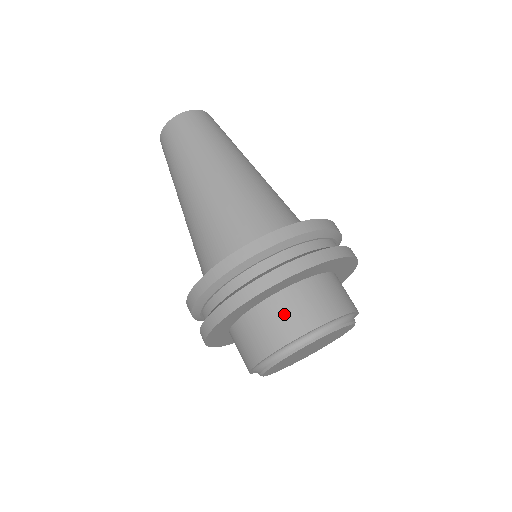
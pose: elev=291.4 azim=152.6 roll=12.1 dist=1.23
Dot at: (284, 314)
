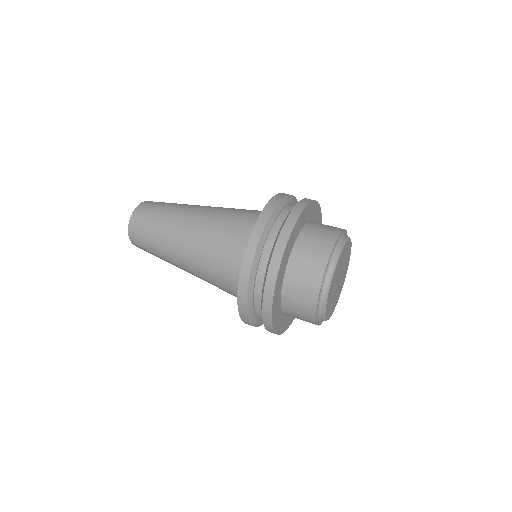
Dot at: occluded
